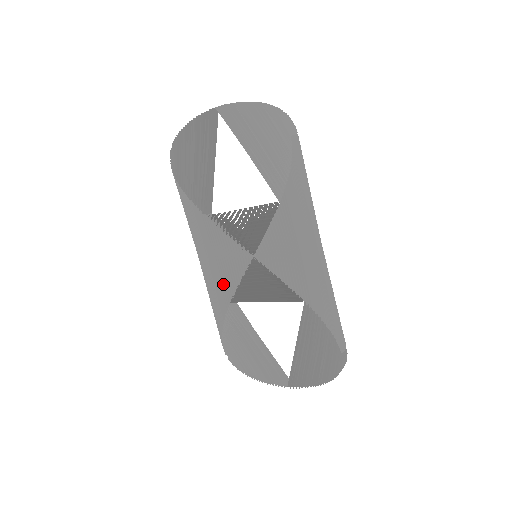
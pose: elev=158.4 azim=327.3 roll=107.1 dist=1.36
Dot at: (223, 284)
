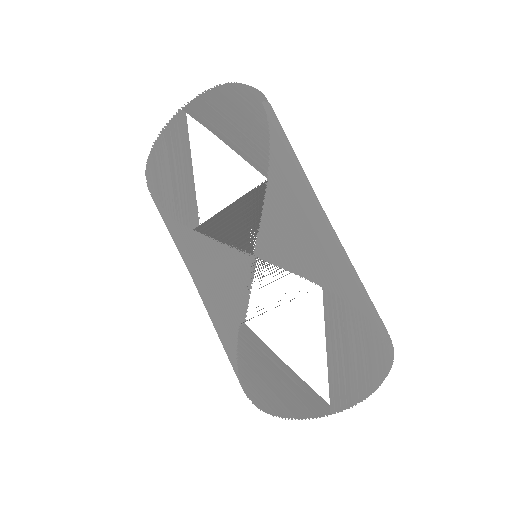
Dot at: (227, 304)
